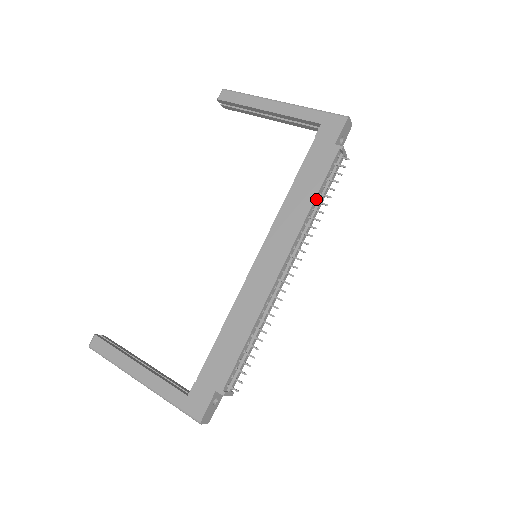
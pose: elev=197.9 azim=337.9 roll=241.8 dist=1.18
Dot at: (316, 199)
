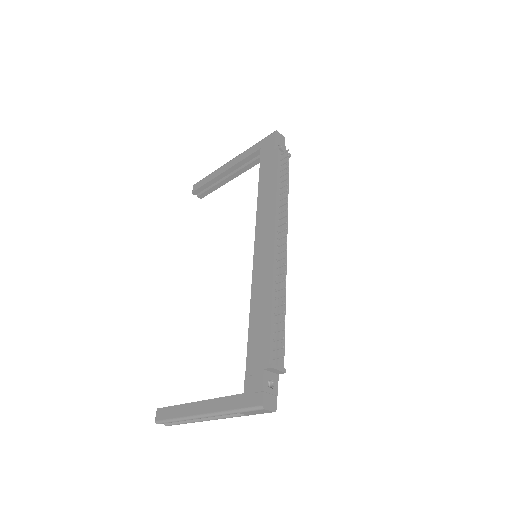
Dot at: (278, 187)
